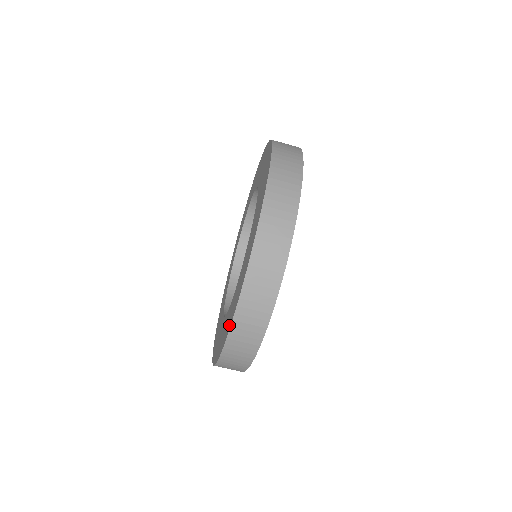
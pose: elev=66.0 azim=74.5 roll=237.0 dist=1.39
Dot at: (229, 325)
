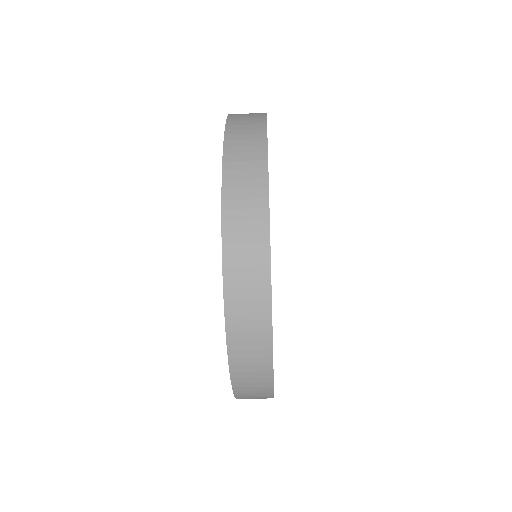
Dot at: occluded
